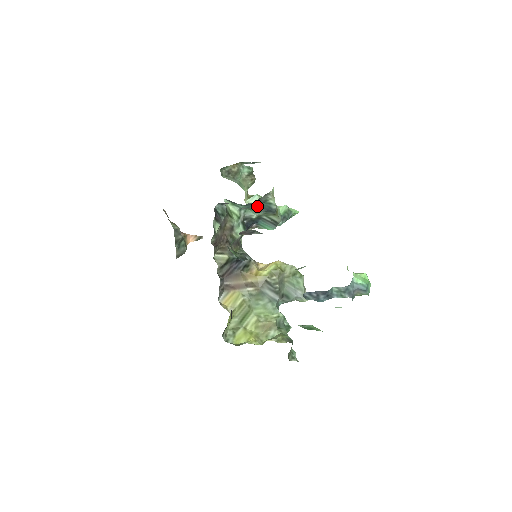
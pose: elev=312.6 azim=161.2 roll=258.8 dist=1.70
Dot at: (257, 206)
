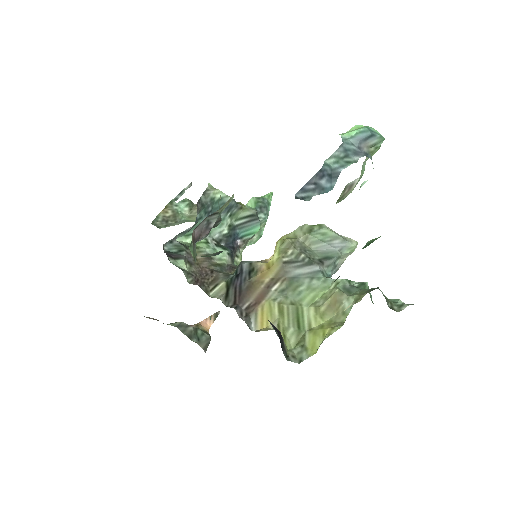
Dot at: occluded
